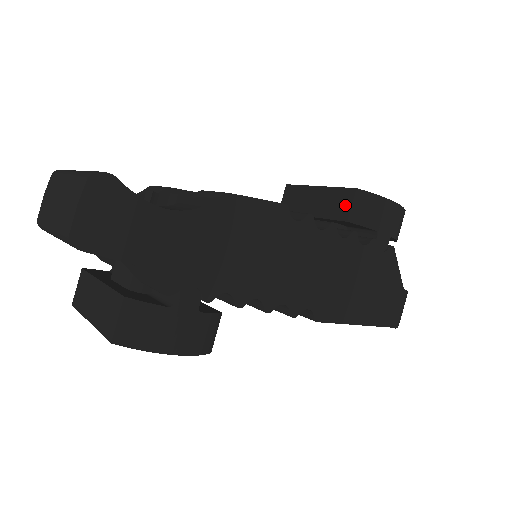
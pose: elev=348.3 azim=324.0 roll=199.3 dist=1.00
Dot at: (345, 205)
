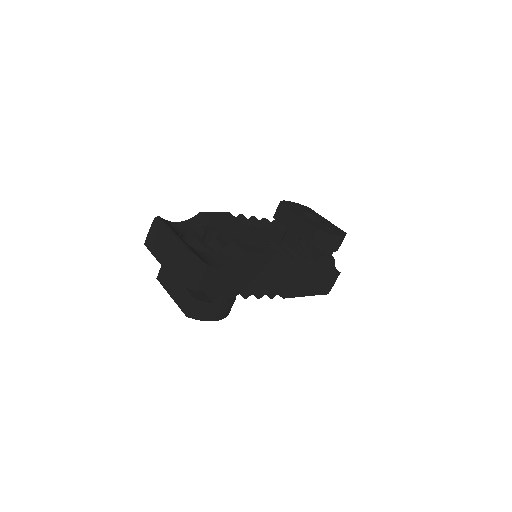
Dot at: (310, 236)
